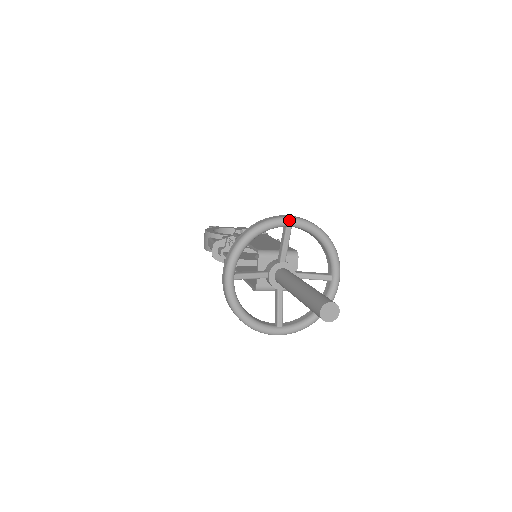
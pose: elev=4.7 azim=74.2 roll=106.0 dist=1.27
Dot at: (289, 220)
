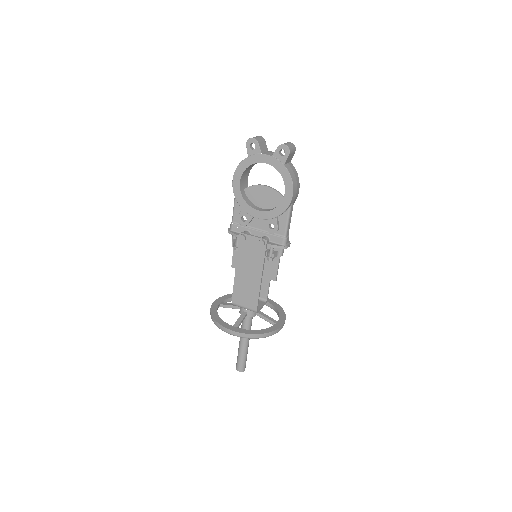
Dot at: (231, 334)
